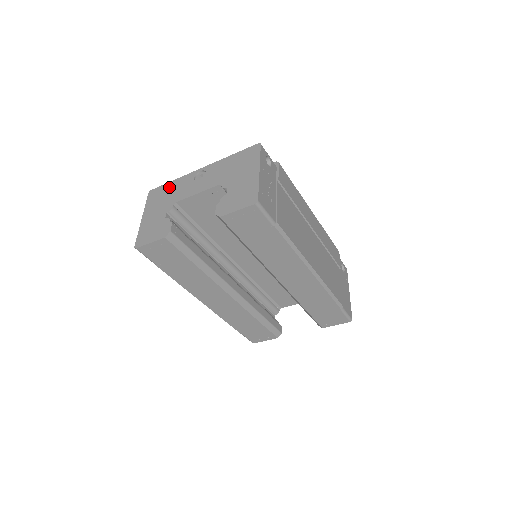
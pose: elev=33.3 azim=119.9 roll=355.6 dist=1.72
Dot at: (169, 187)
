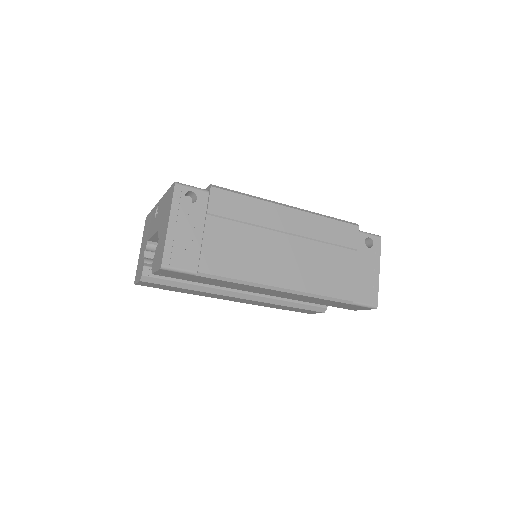
Dot at: (149, 218)
